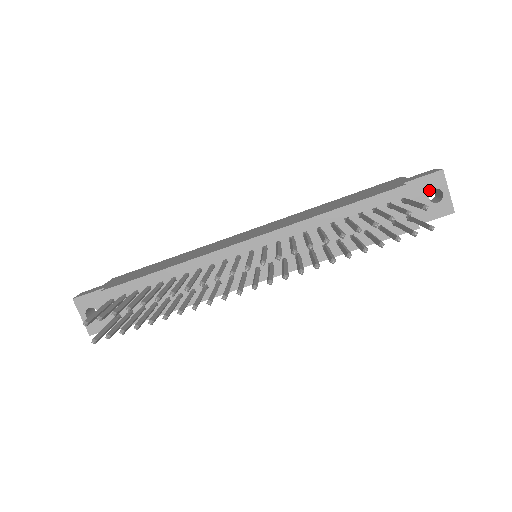
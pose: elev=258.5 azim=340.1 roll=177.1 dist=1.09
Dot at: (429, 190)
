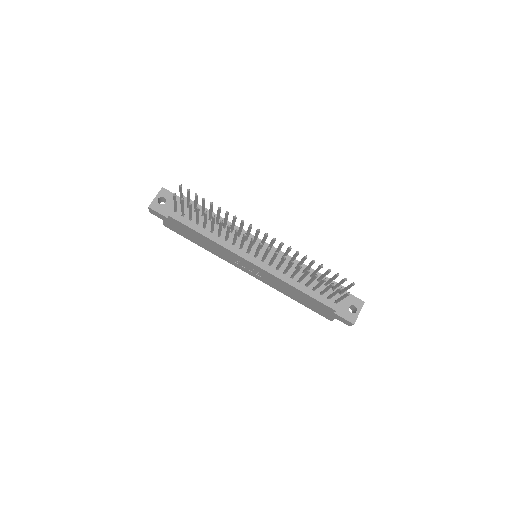
Dot at: (352, 304)
